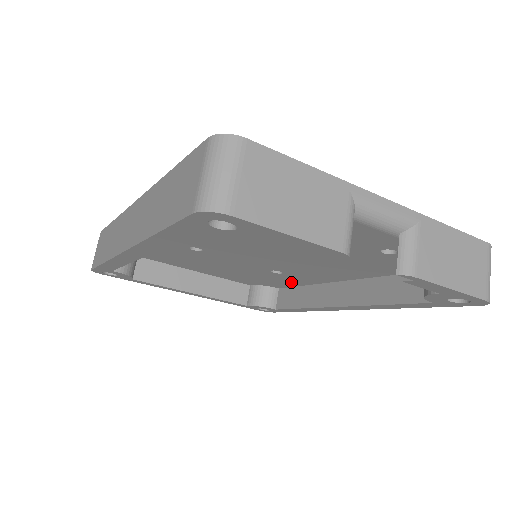
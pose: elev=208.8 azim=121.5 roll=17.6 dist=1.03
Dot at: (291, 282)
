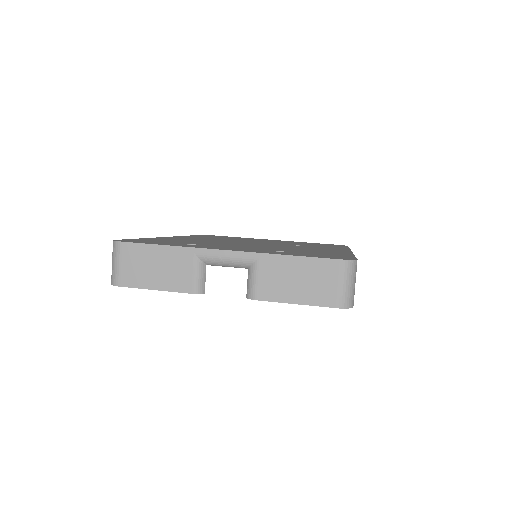
Dot at: occluded
